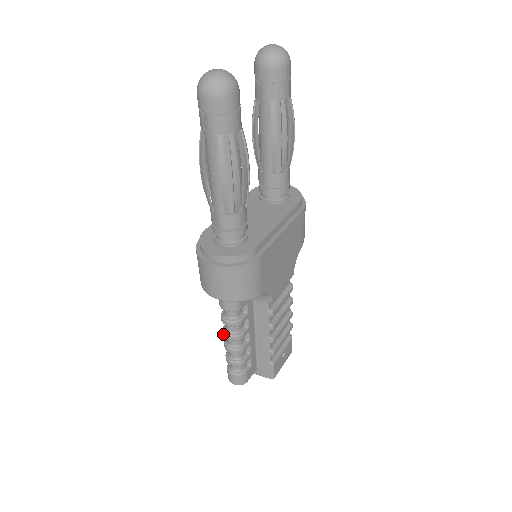
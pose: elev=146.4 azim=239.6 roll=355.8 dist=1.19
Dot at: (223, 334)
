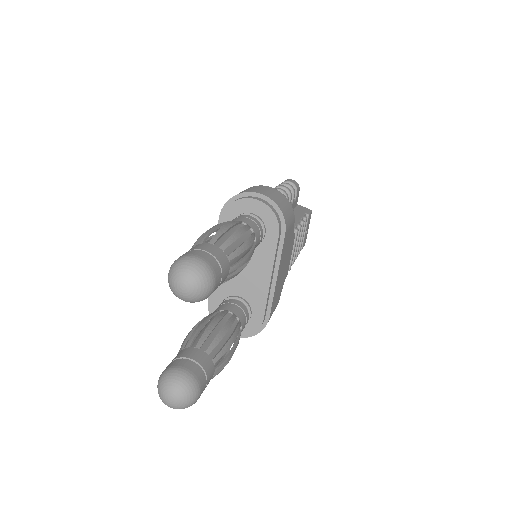
Dot at: occluded
